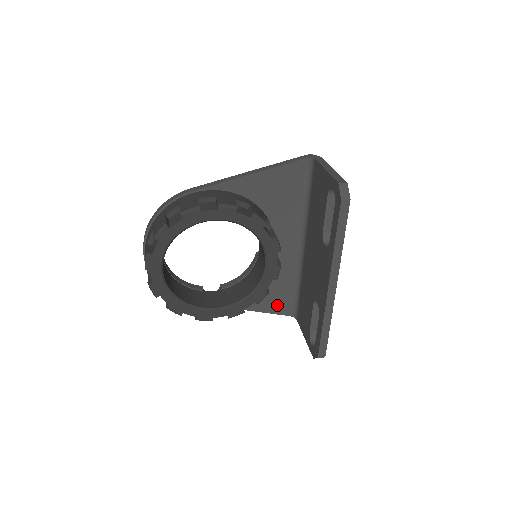
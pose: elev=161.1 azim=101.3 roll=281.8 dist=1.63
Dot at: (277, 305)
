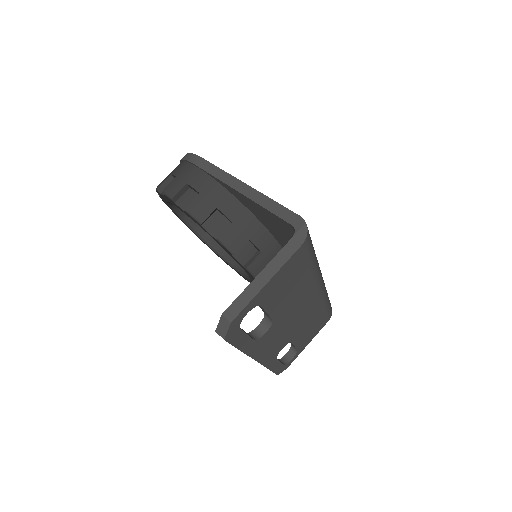
Dot at: occluded
